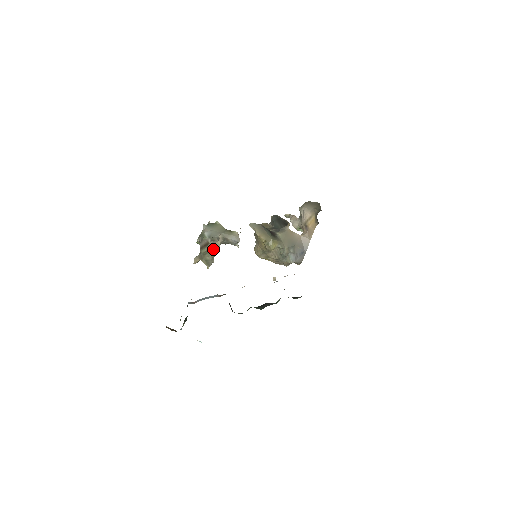
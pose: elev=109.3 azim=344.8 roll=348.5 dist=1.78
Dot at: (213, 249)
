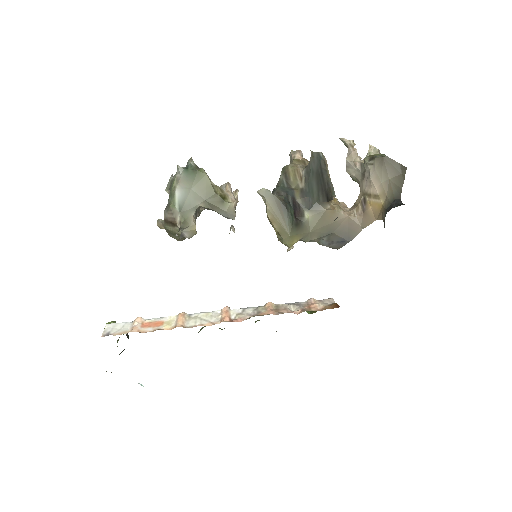
Dot at: (183, 235)
